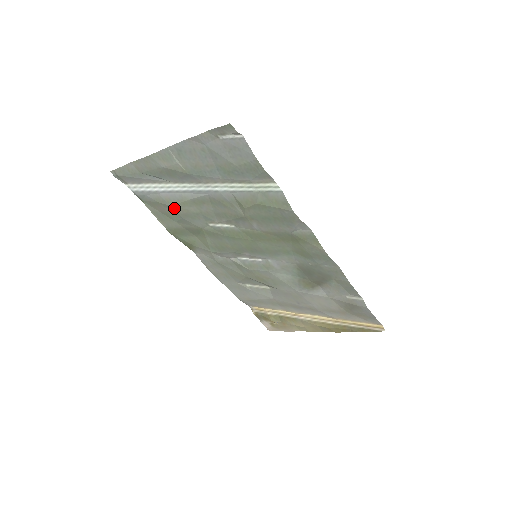
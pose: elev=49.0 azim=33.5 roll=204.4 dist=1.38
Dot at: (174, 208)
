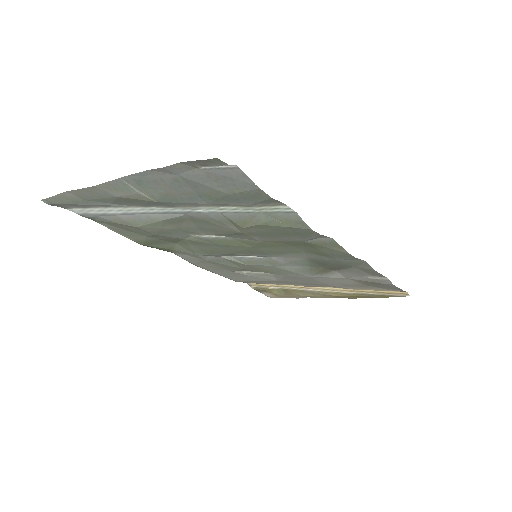
Dot at: (142, 228)
